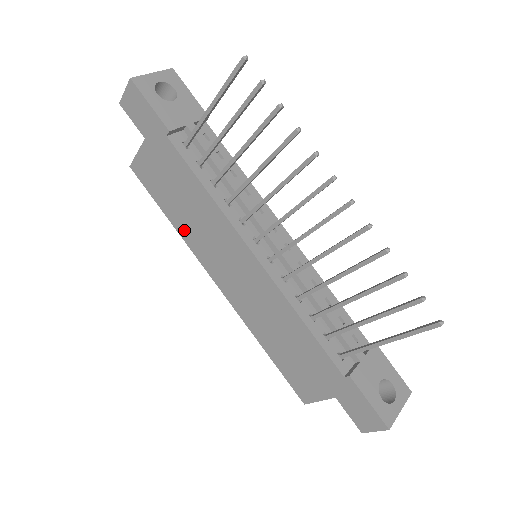
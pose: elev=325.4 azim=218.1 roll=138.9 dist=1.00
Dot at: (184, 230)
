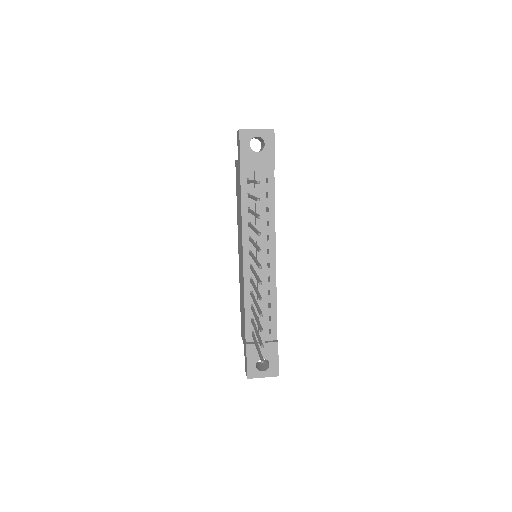
Dot at: occluded
